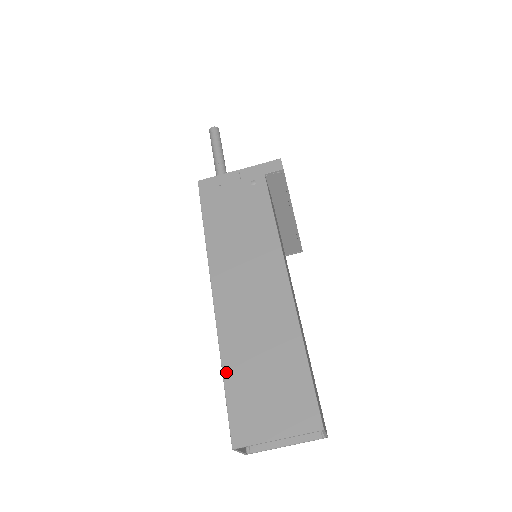
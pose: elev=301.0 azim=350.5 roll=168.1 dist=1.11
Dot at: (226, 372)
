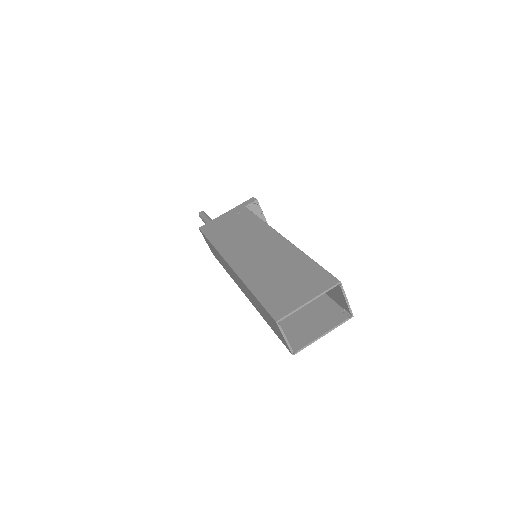
Dot at: (255, 291)
